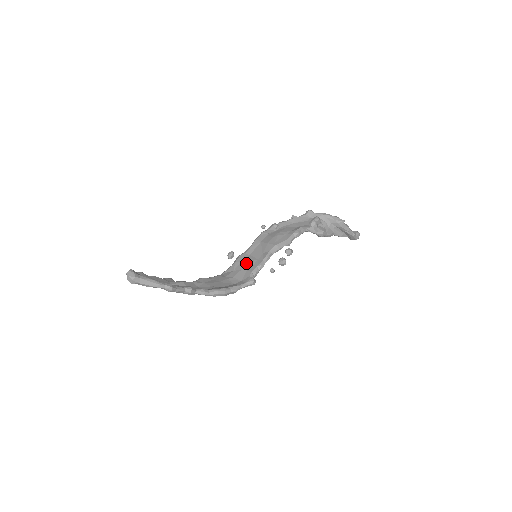
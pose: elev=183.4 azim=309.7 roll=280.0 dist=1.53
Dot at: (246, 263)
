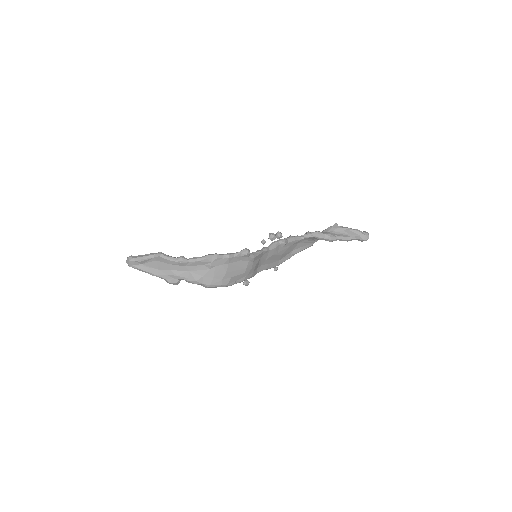
Dot at: occluded
